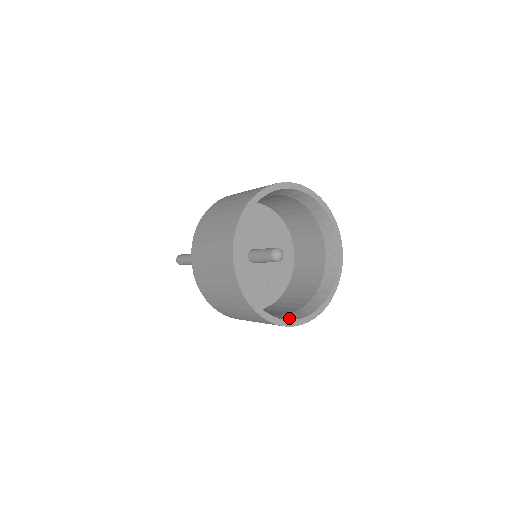
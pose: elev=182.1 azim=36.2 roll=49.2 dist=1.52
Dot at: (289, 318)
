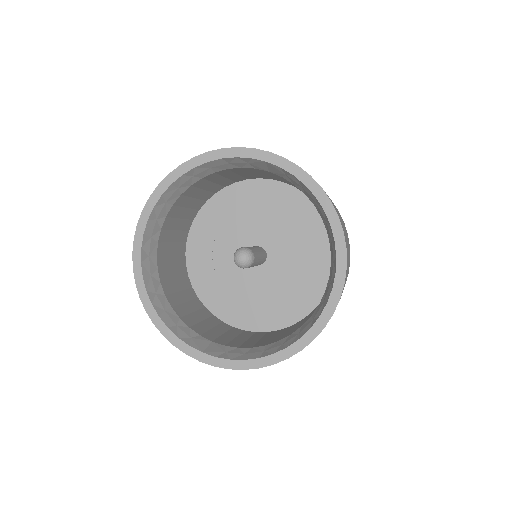
Dot at: (268, 352)
